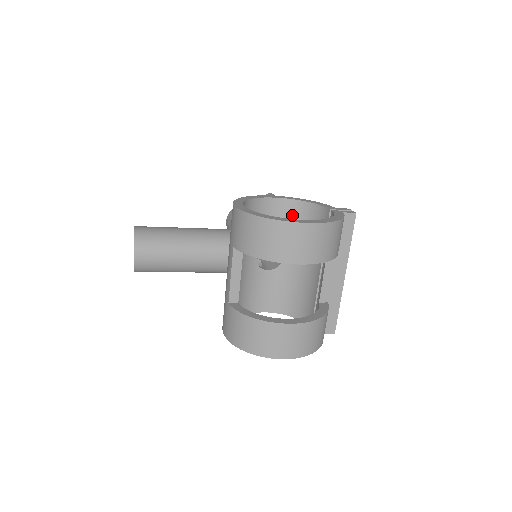
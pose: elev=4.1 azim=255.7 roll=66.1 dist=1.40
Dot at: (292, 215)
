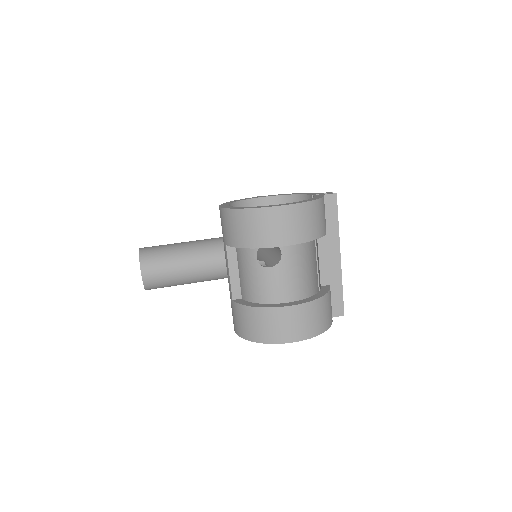
Dot at: occluded
